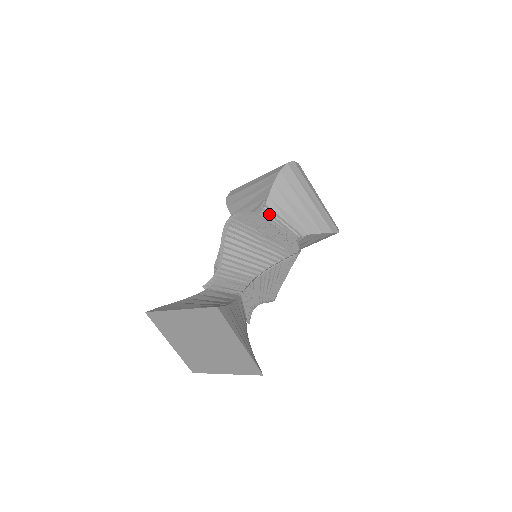
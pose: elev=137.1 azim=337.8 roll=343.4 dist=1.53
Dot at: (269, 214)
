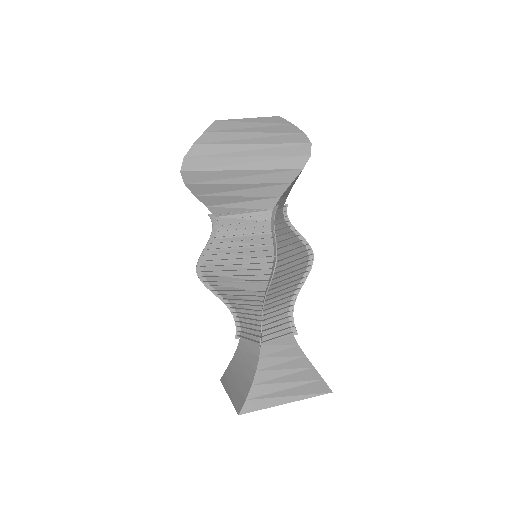
Dot at: (225, 220)
